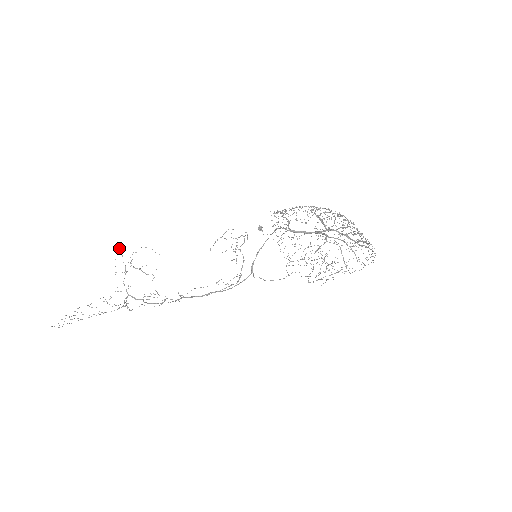
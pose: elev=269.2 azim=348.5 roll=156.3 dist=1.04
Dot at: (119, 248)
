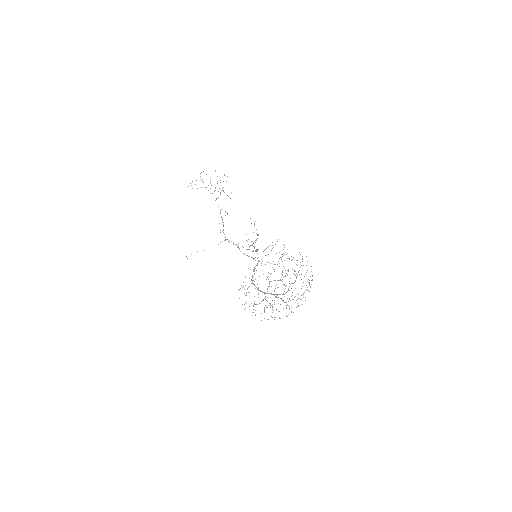
Dot at: occluded
